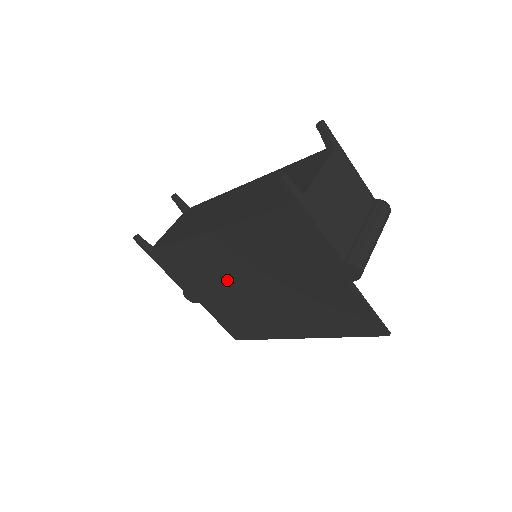
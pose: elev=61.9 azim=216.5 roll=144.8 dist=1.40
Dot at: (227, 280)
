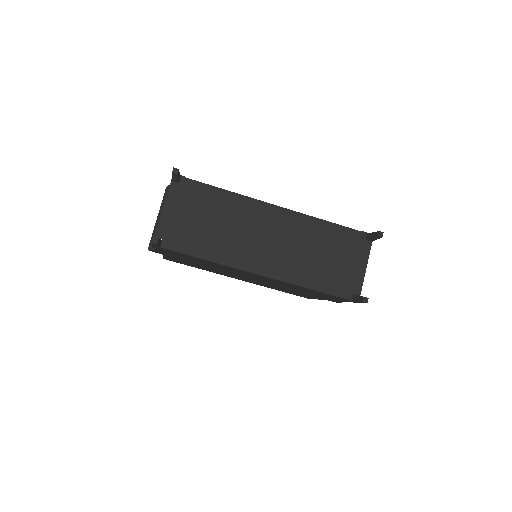
Dot at: (227, 270)
